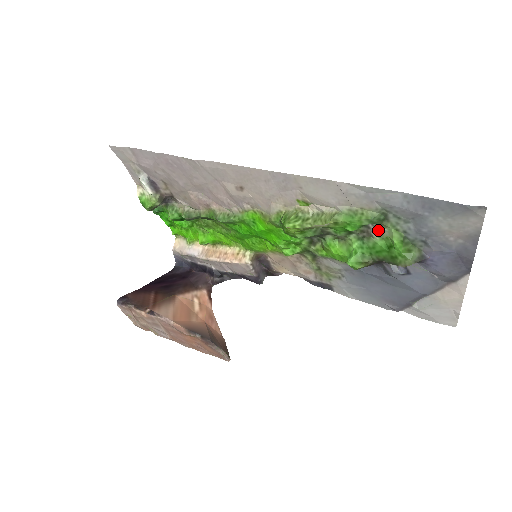
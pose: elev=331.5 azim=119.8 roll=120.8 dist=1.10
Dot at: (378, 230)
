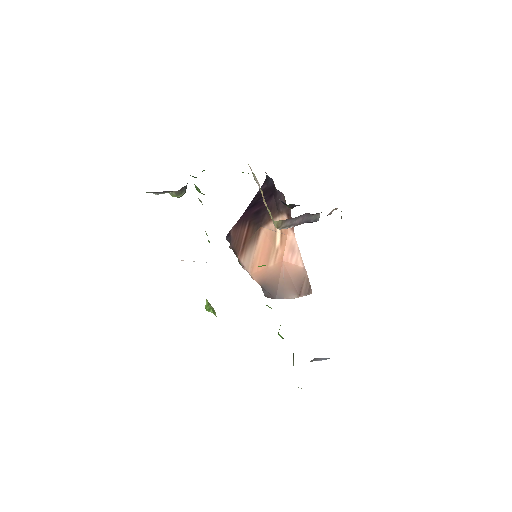
Dot at: occluded
